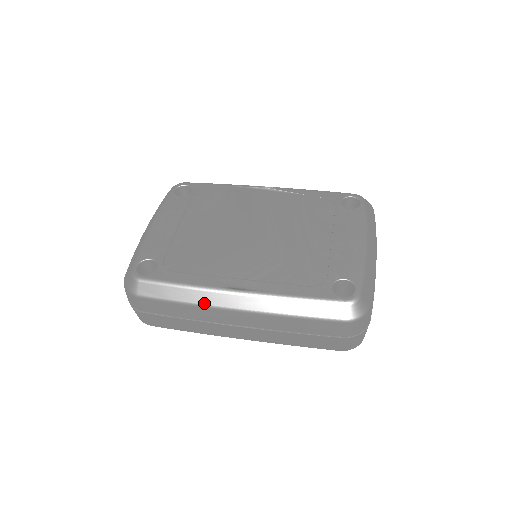
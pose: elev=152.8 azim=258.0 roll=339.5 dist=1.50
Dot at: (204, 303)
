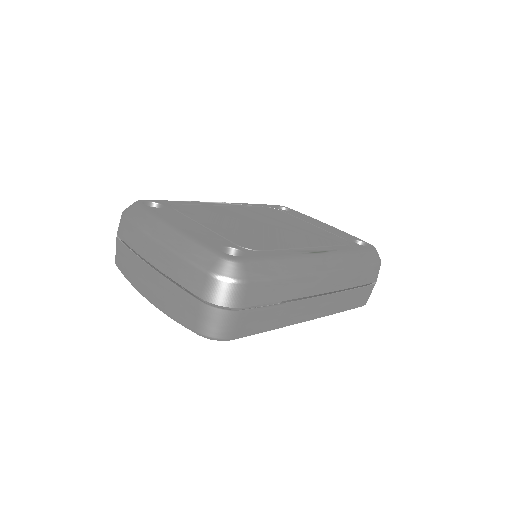
Dot at: (305, 271)
